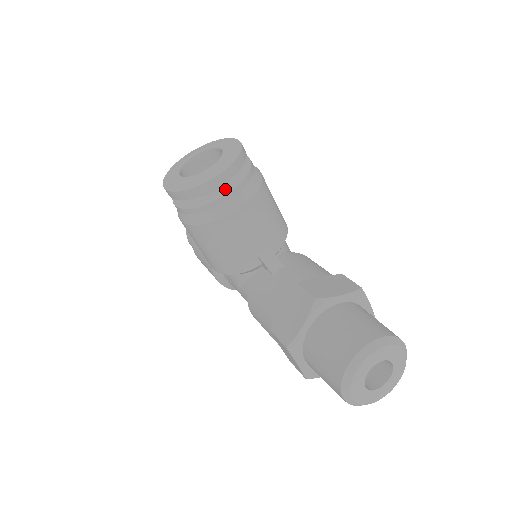
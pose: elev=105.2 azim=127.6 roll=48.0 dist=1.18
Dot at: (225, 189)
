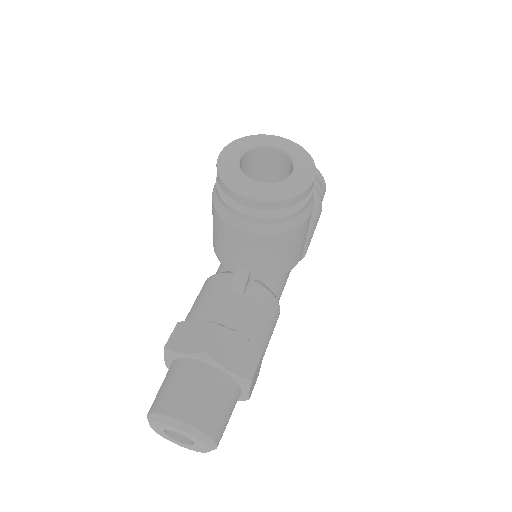
Dot at: (251, 209)
